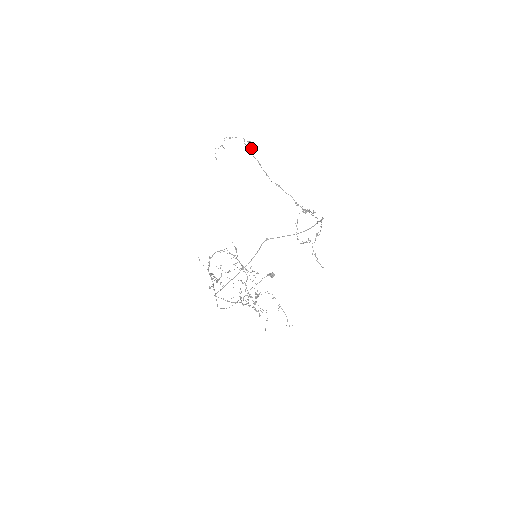
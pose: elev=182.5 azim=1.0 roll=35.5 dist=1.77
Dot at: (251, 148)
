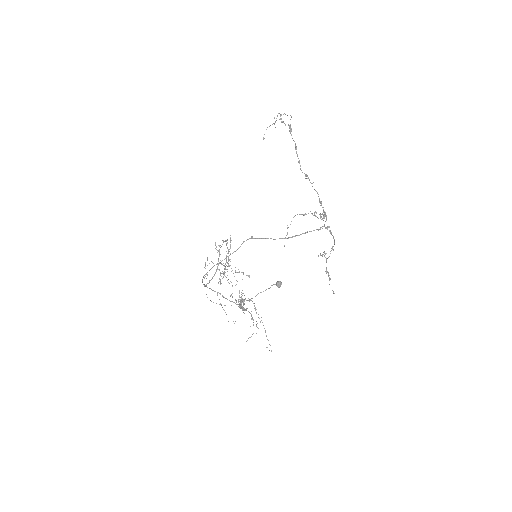
Dot at: (290, 128)
